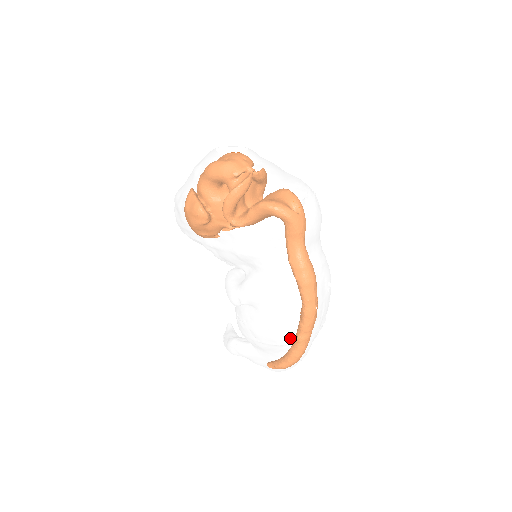
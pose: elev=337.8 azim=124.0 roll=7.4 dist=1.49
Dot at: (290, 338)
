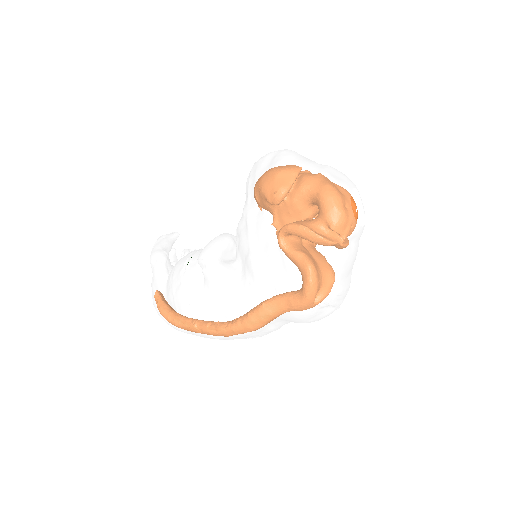
Dot at: (190, 325)
